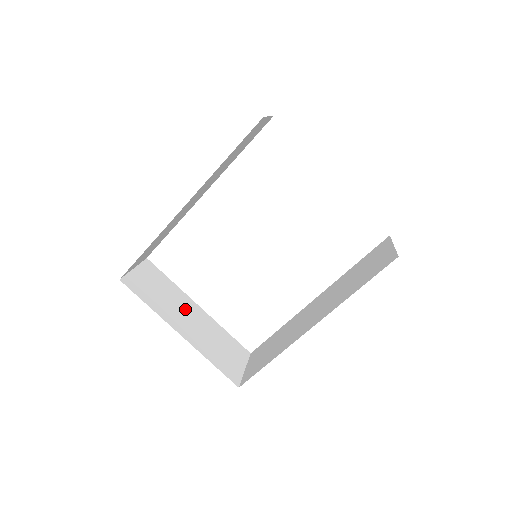
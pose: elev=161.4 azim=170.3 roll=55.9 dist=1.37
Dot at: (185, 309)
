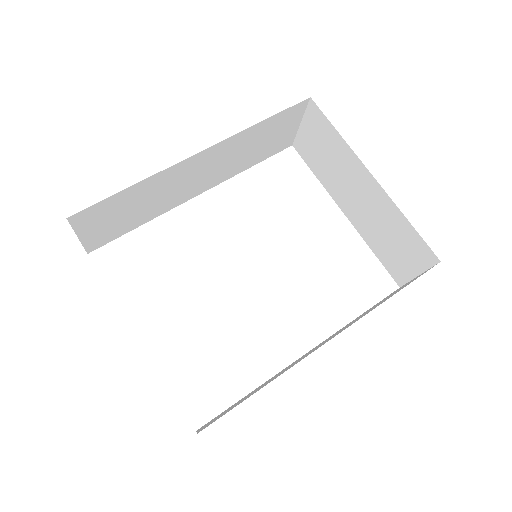
Dot at: occluded
